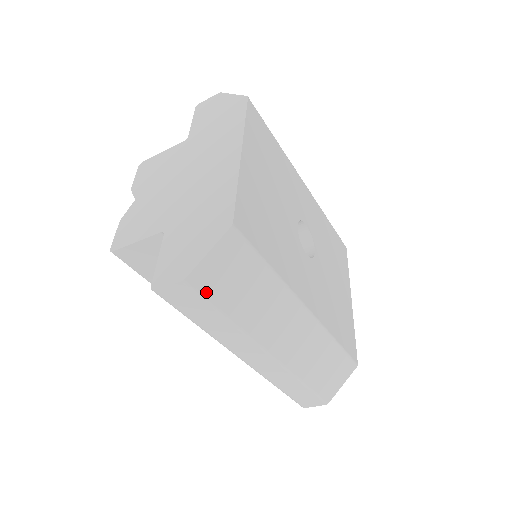
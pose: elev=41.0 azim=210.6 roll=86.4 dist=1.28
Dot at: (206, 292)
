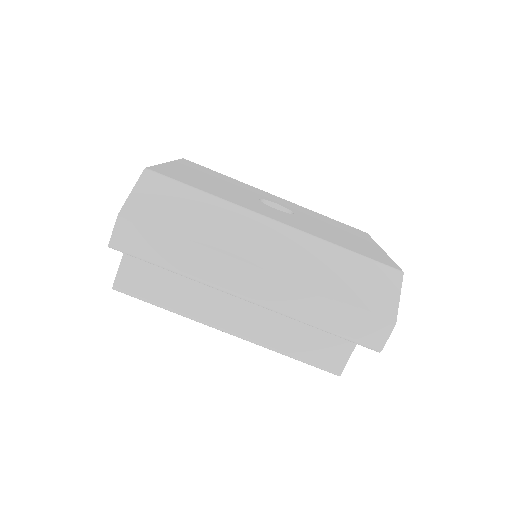
Dot at: (146, 220)
